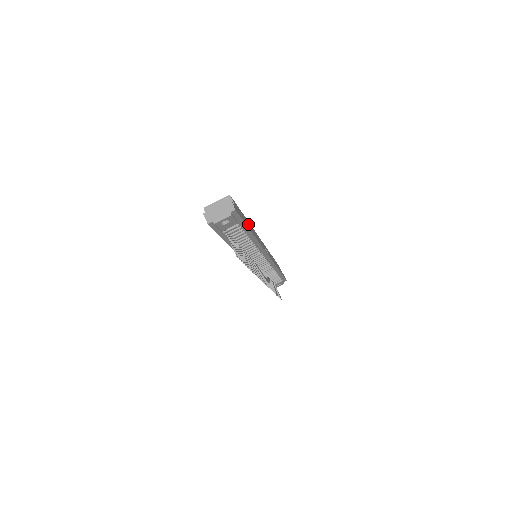
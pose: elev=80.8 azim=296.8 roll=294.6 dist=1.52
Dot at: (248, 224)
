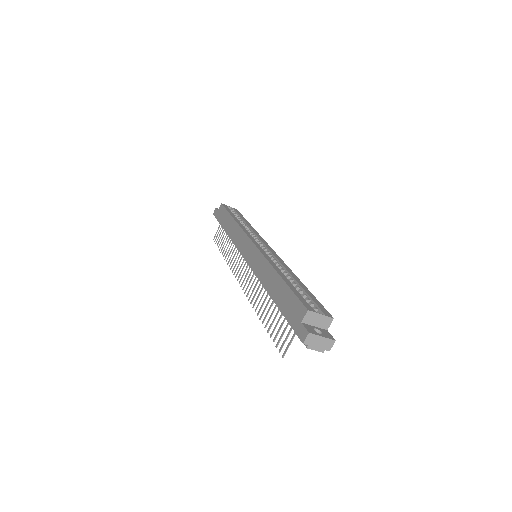
Dot at: occluded
